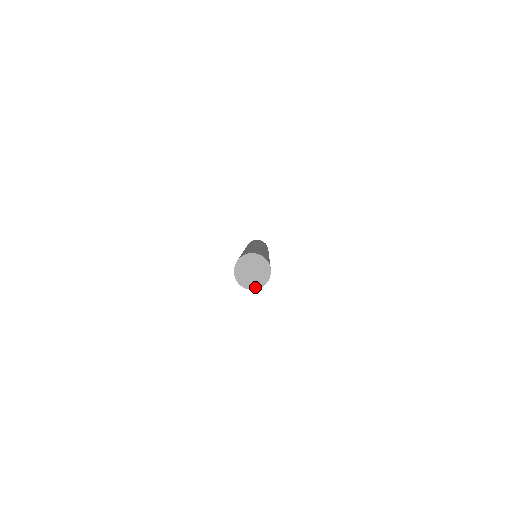
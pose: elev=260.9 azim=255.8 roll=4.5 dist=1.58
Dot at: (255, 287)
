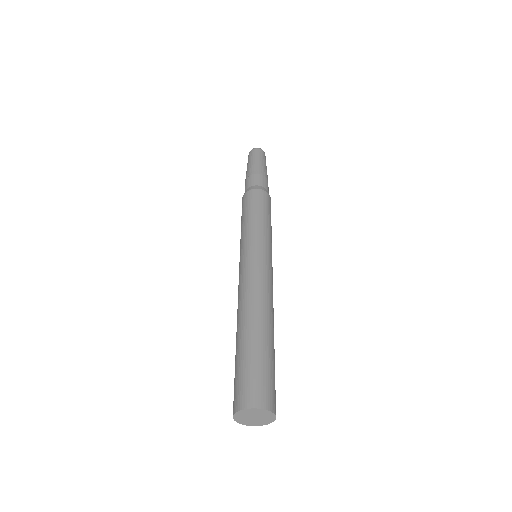
Dot at: (253, 425)
